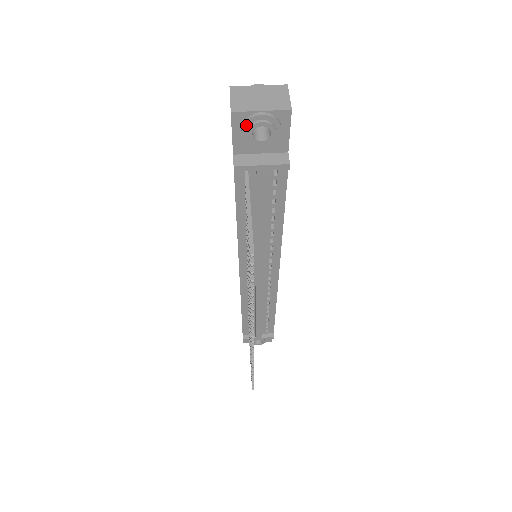
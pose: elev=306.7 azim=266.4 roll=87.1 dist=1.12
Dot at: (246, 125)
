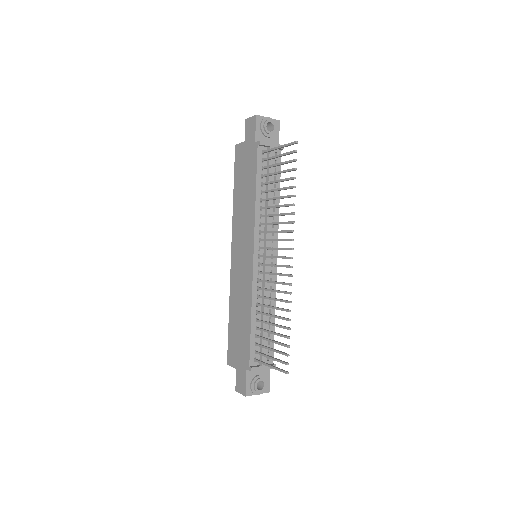
Dot at: (263, 122)
